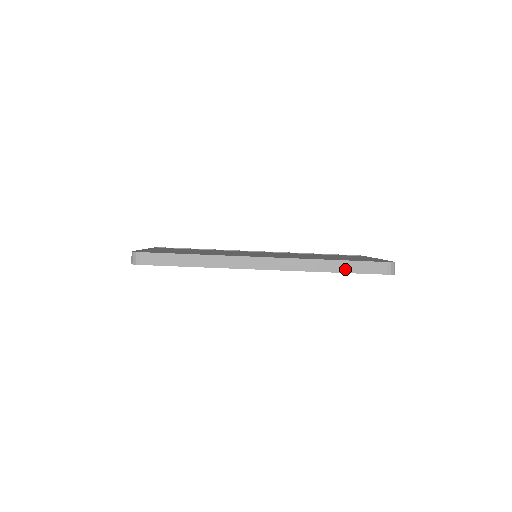
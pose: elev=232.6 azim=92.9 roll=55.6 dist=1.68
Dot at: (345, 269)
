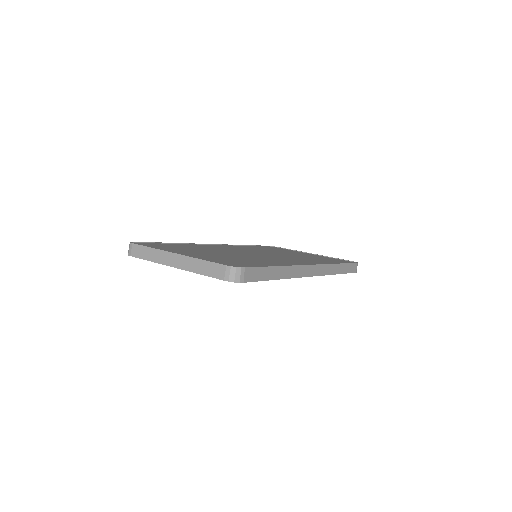
Dot at: (343, 270)
